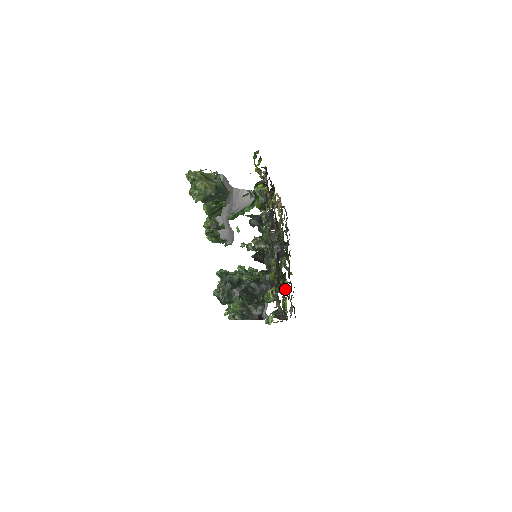
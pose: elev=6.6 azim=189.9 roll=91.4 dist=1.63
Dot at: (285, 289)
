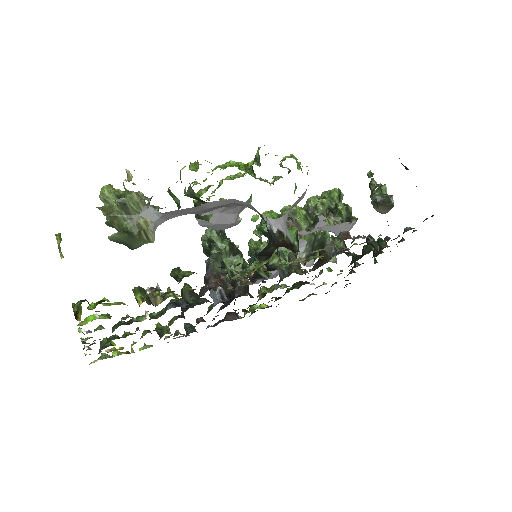
Dot at: (284, 294)
